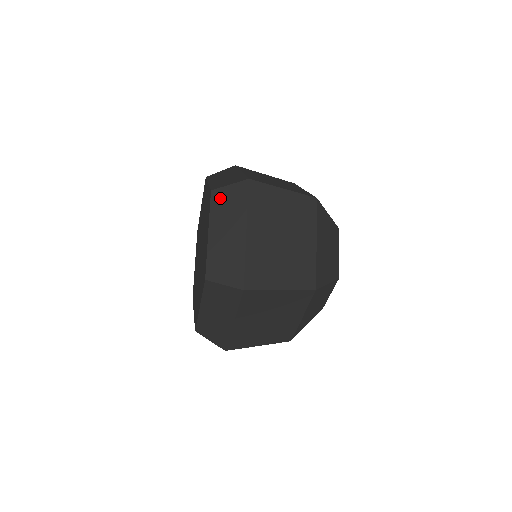
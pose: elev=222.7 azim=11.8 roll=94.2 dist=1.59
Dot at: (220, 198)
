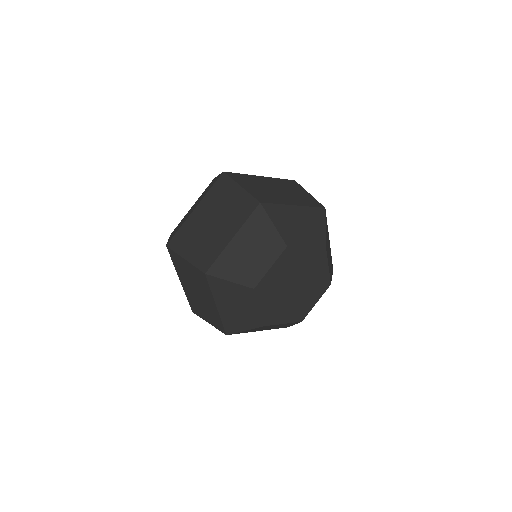
Dot at: occluded
